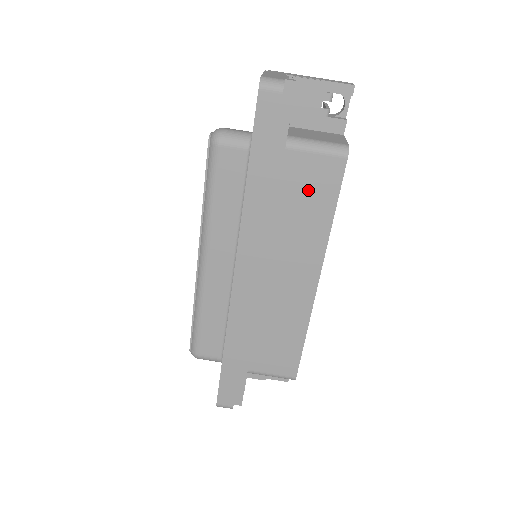
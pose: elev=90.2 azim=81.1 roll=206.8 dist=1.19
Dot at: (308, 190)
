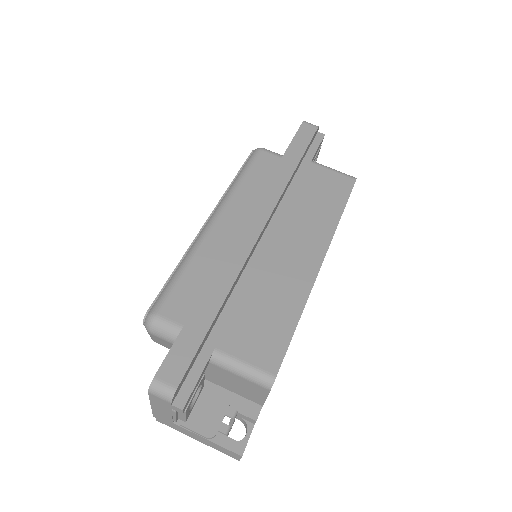
Dot at: (324, 190)
